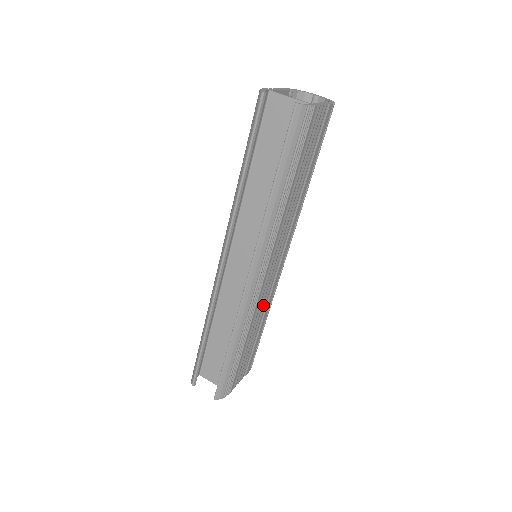
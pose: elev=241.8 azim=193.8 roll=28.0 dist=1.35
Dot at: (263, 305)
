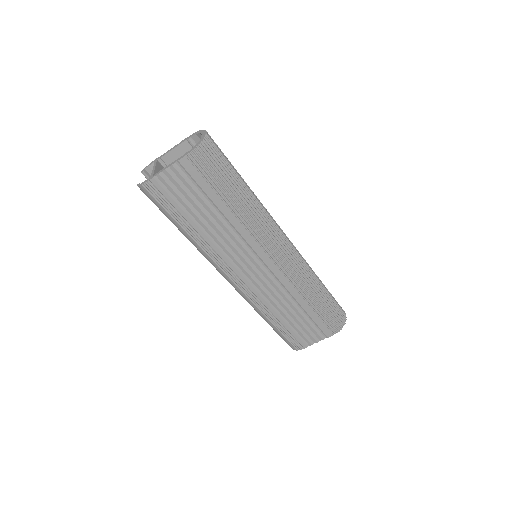
Dot at: (280, 293)
